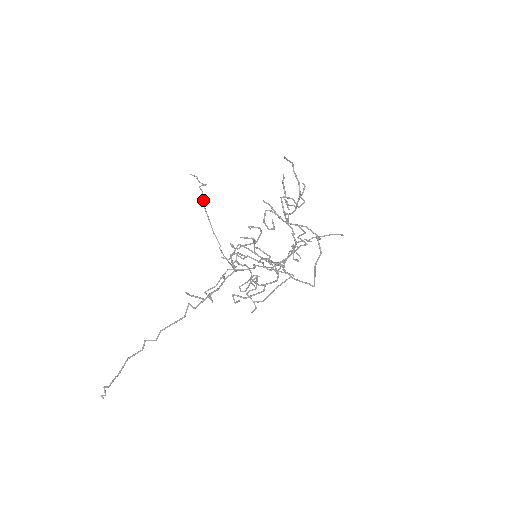
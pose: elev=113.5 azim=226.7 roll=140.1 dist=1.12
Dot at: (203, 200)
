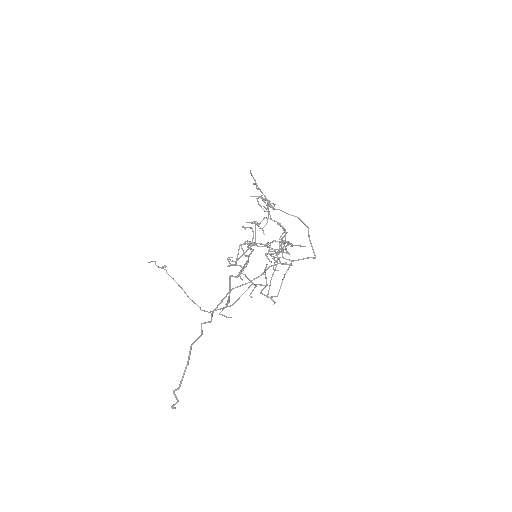
Dot at: (169, 275)
